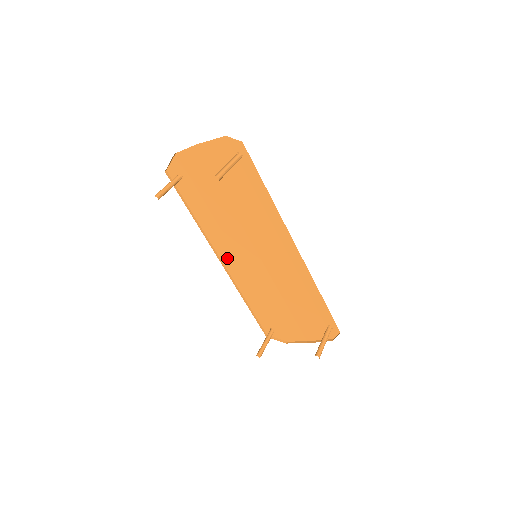
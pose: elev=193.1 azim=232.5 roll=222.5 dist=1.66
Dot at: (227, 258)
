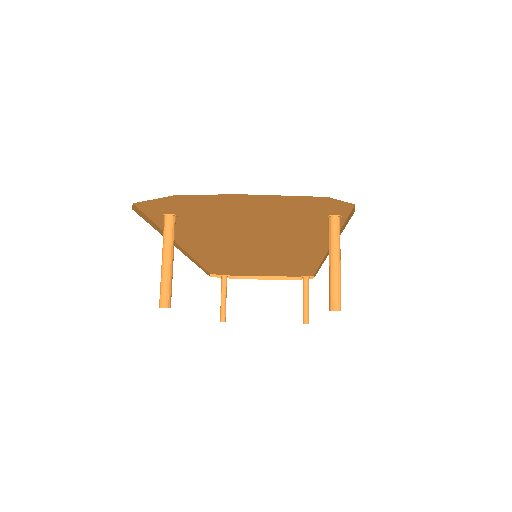
Dot at: (198, 251)
